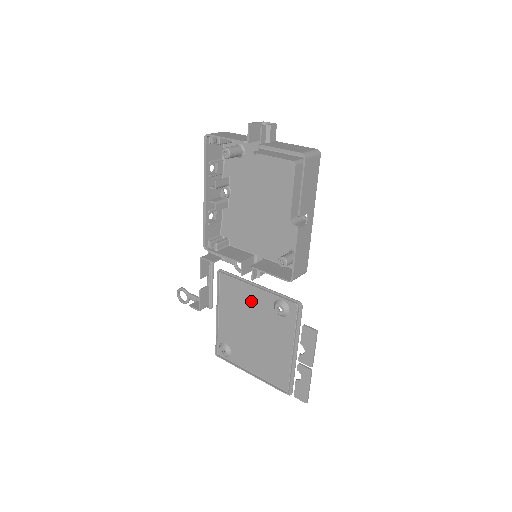
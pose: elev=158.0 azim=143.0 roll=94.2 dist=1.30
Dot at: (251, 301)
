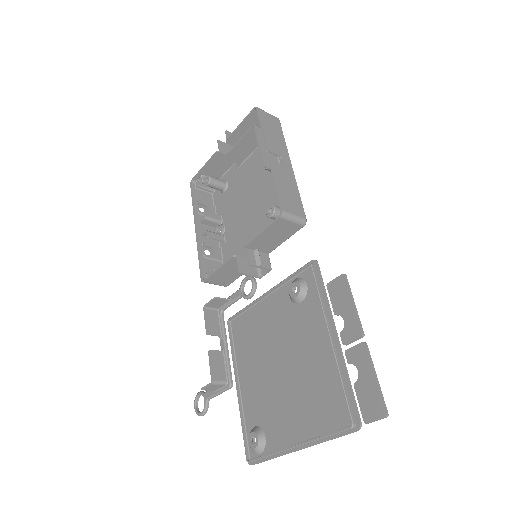
Dot at: (267, 321)
